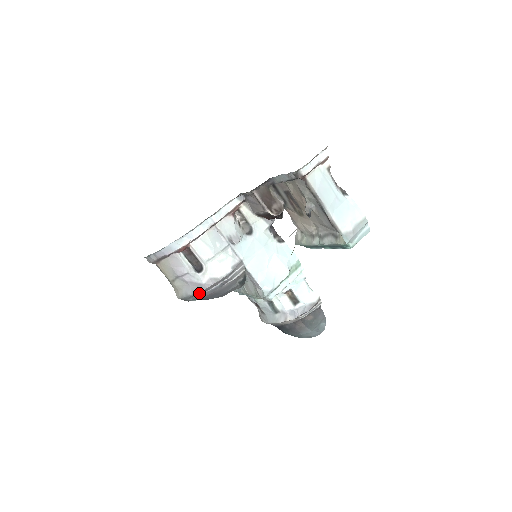
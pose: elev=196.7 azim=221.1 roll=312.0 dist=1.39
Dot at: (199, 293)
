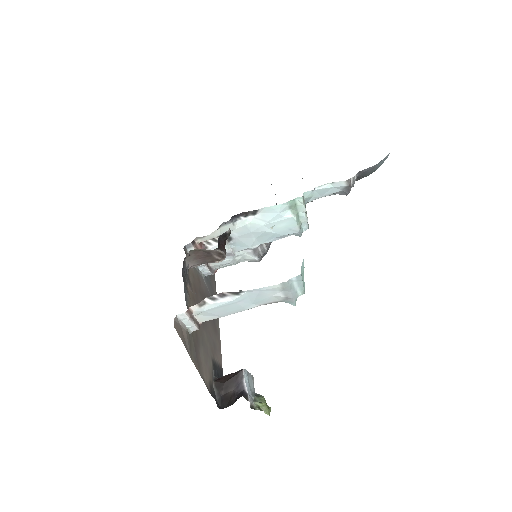
Dot at: occluded
